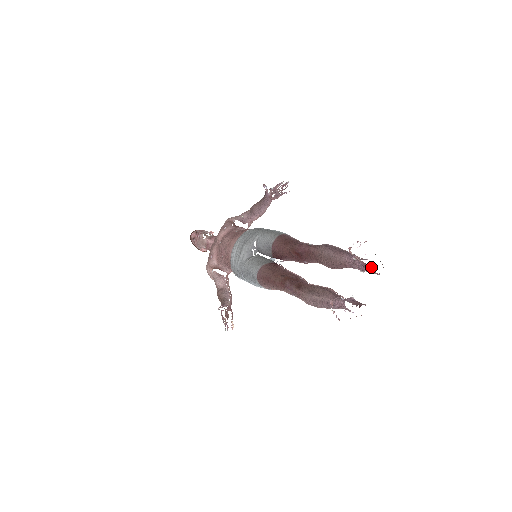
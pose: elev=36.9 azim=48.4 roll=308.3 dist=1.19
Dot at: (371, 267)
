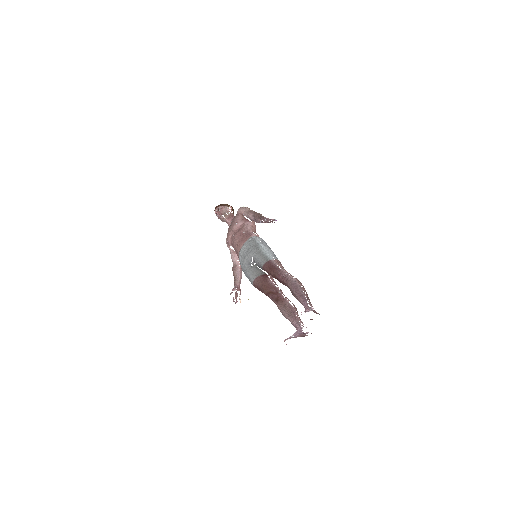
Dot at: (312, 319)
